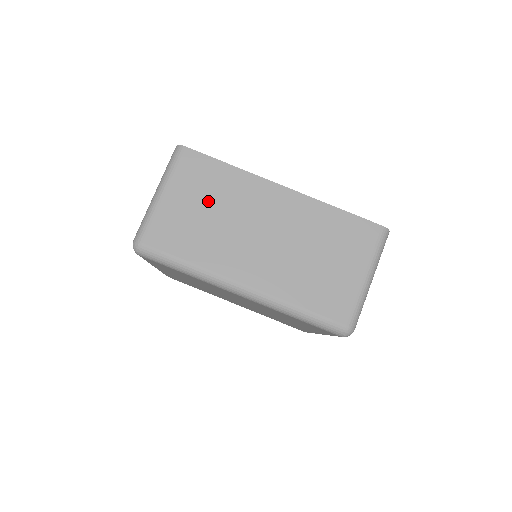
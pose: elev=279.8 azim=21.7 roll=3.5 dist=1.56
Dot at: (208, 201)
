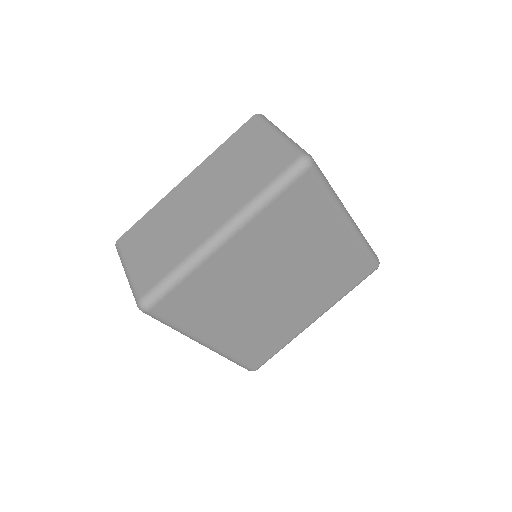
Dot at: occluded
